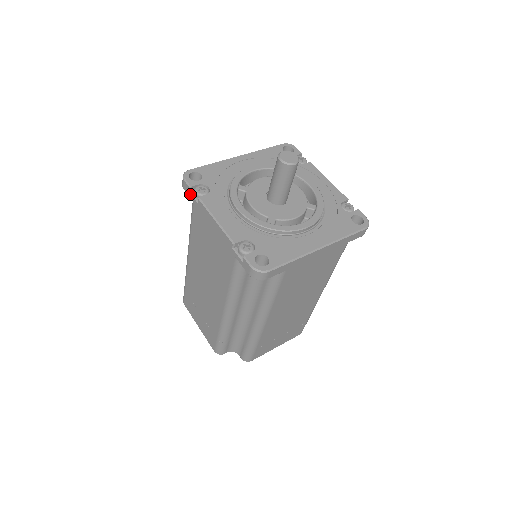
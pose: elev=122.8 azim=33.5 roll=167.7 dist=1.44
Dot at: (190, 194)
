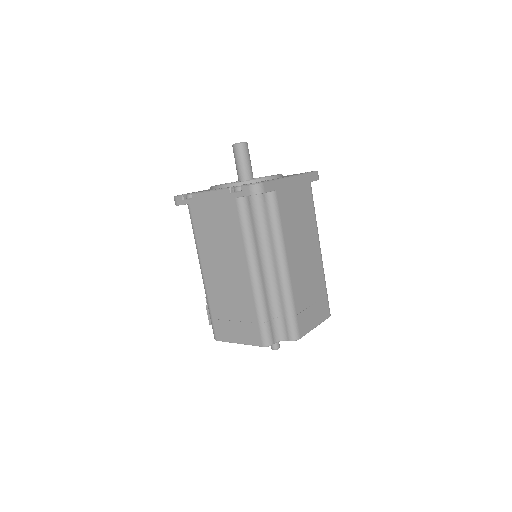
Dot at: (184, 201)
